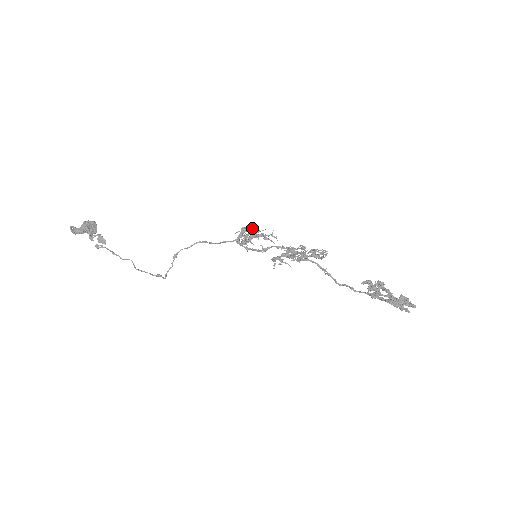
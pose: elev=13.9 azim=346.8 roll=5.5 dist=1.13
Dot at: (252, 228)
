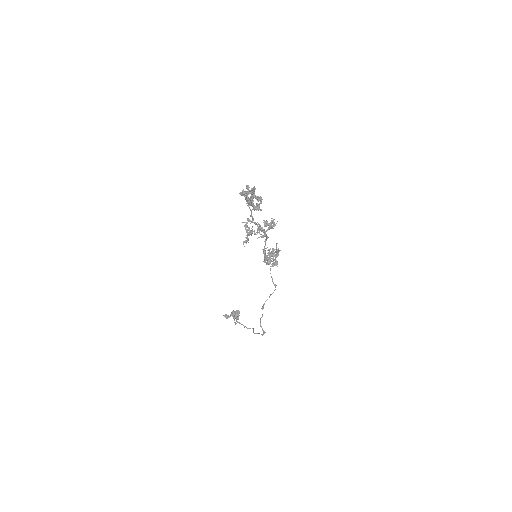
Dot at: occluded
